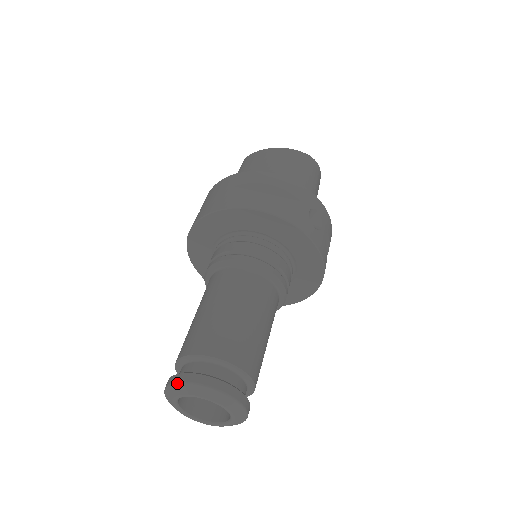
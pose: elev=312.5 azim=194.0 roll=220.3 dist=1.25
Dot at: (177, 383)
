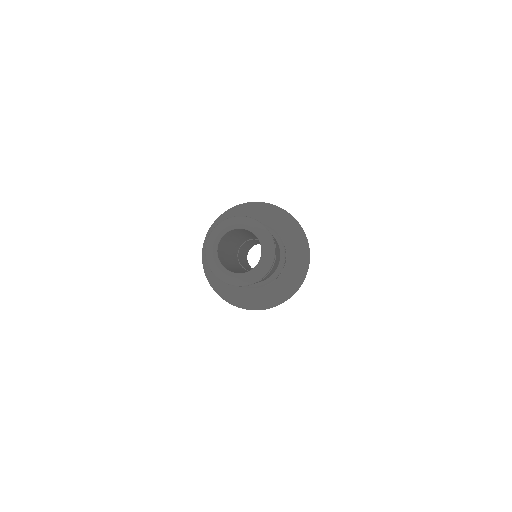
Dot at: (207, 240)
